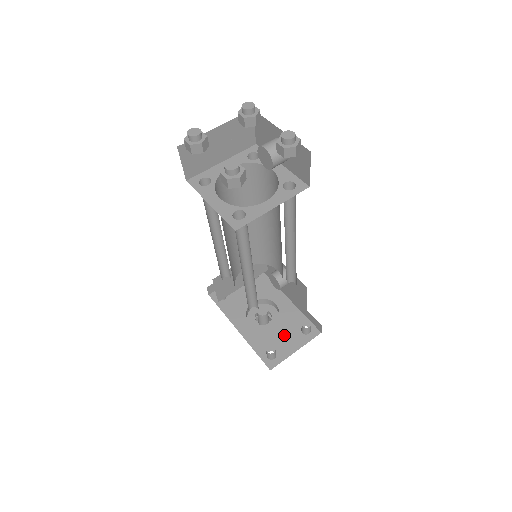
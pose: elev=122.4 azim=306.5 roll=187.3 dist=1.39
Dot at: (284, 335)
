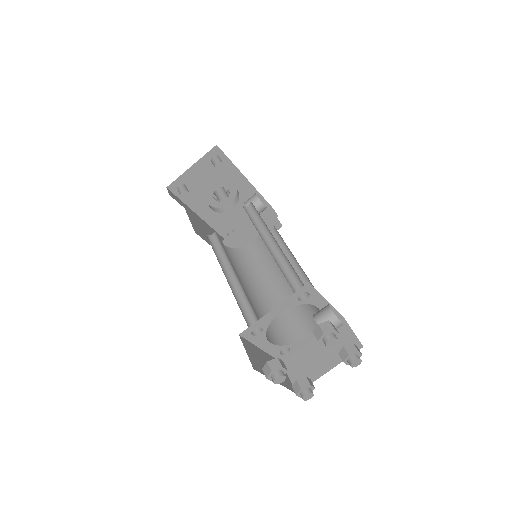
Dot at: (243, 216)
